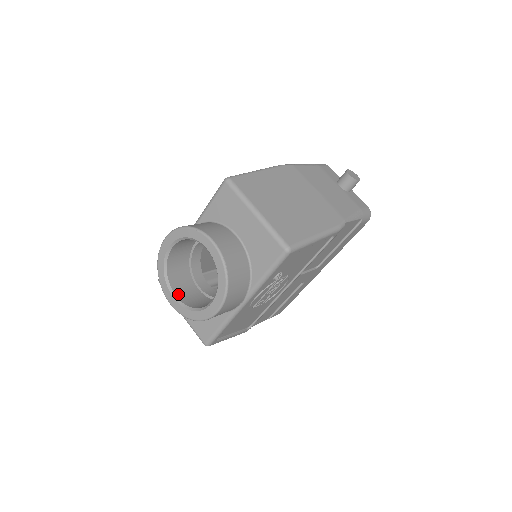
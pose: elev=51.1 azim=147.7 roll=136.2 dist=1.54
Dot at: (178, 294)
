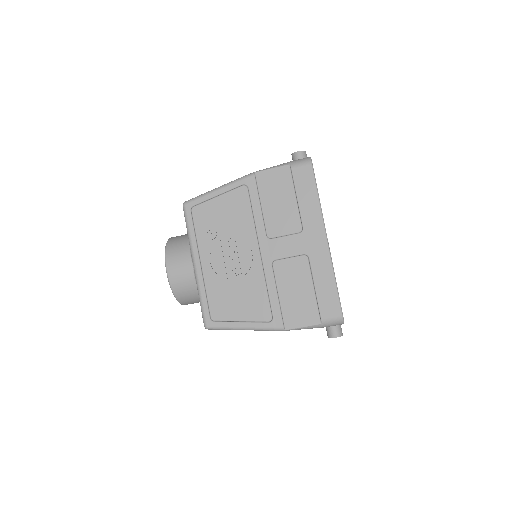
Dot at: occluded
